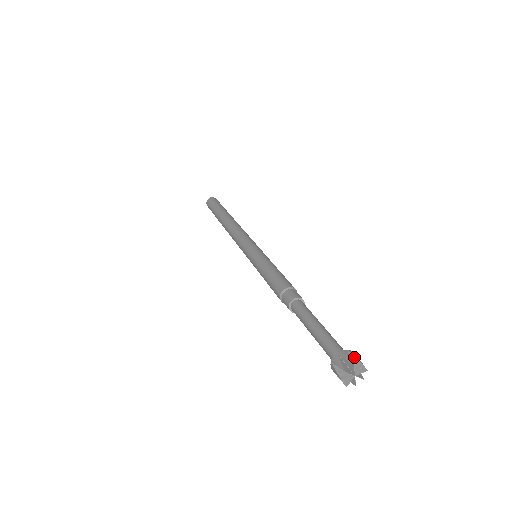
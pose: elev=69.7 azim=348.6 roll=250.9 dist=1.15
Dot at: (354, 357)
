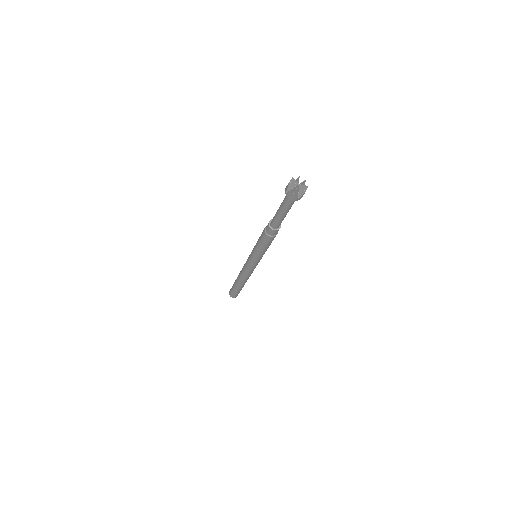
Dot at: occluded
